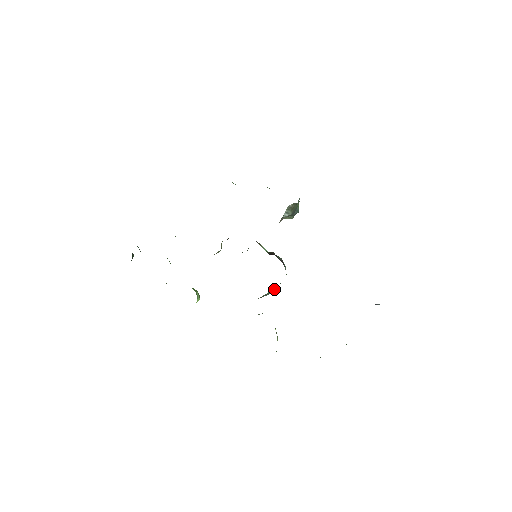
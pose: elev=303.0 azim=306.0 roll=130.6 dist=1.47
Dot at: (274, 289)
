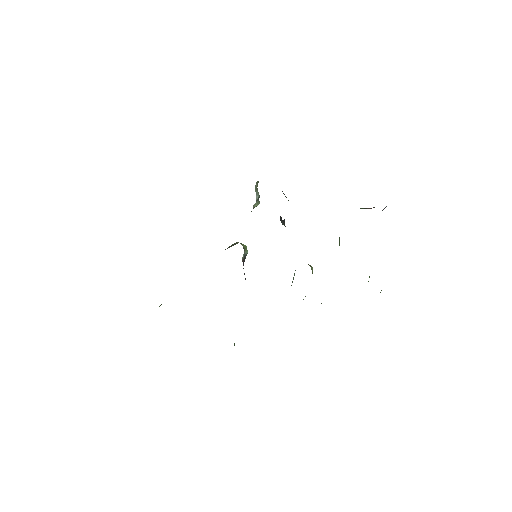
Dot at: occluded
